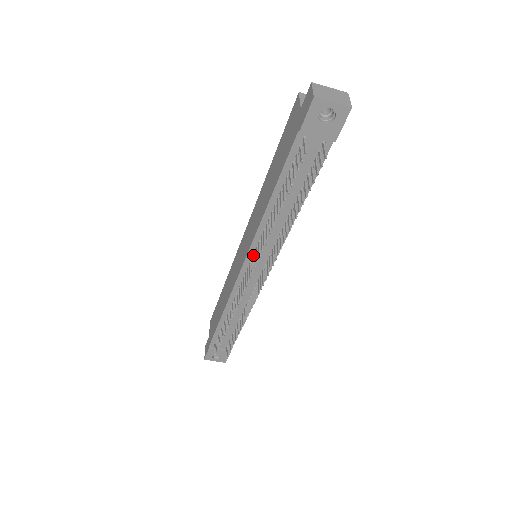
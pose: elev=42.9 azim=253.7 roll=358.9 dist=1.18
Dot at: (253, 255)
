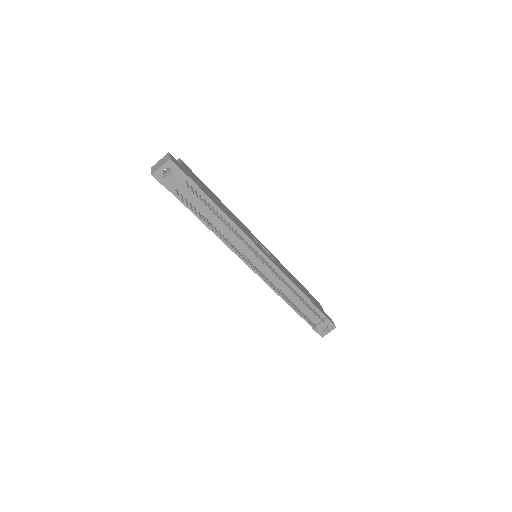
Dot at: (246, 258)
